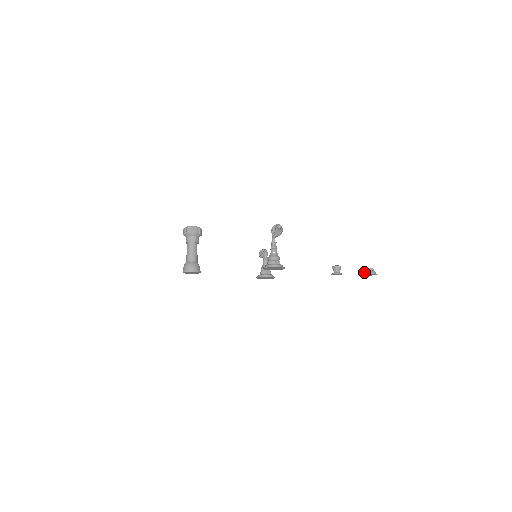
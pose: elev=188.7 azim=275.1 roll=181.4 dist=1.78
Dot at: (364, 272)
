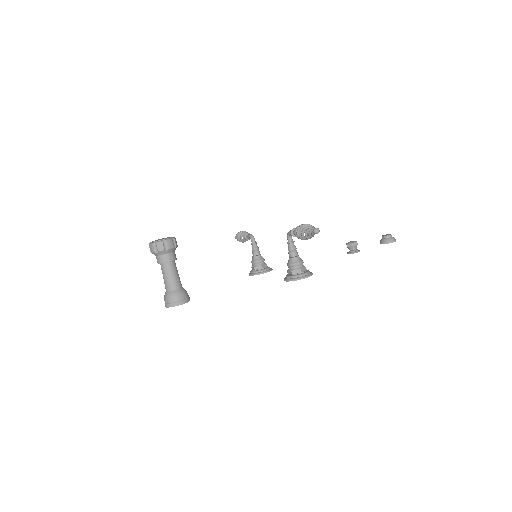
Dot at: (382, 241)
